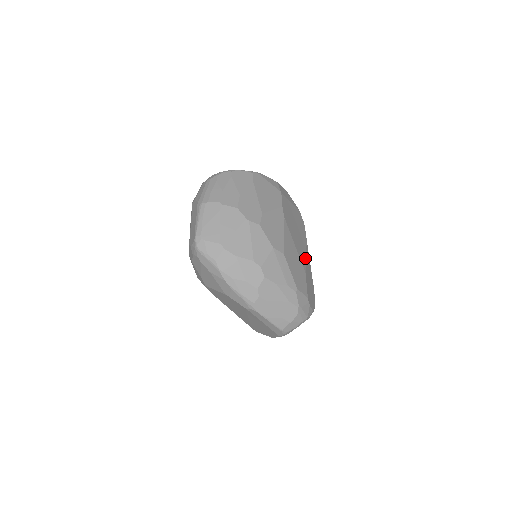
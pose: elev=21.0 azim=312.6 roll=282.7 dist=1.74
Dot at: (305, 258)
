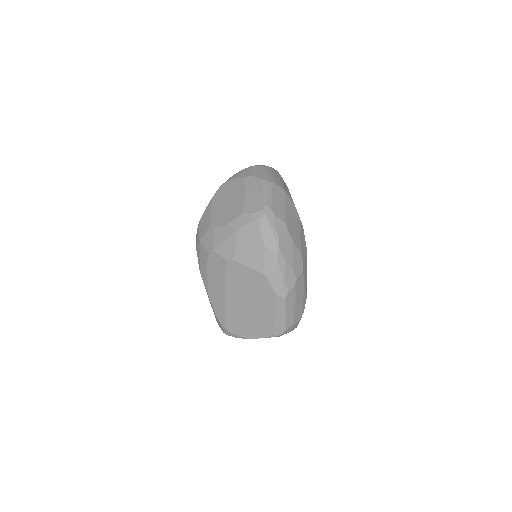
Dot at: occluded
